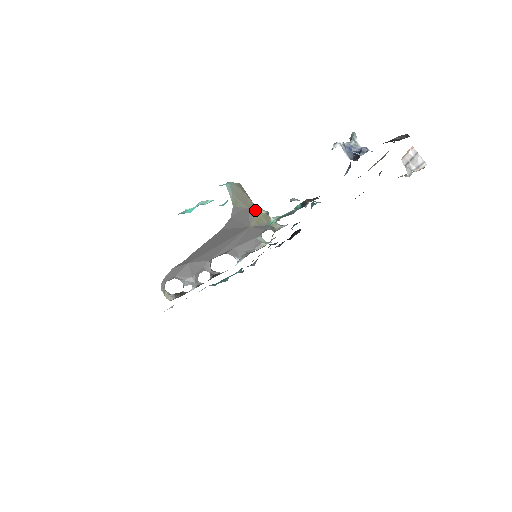
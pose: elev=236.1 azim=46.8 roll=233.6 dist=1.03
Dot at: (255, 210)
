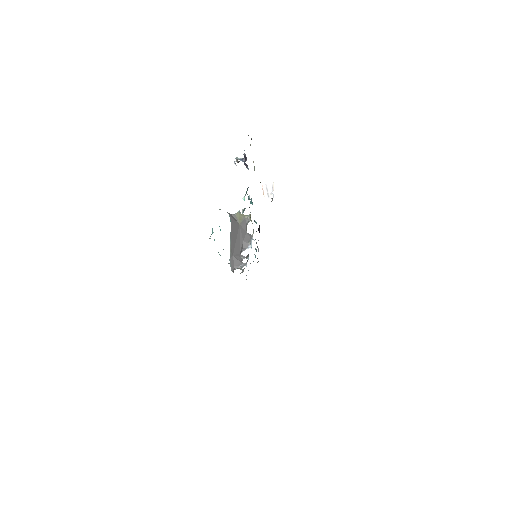
Dot at: (234, 215)
